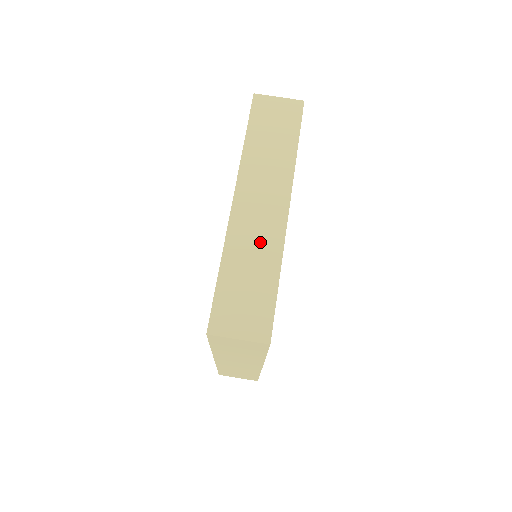
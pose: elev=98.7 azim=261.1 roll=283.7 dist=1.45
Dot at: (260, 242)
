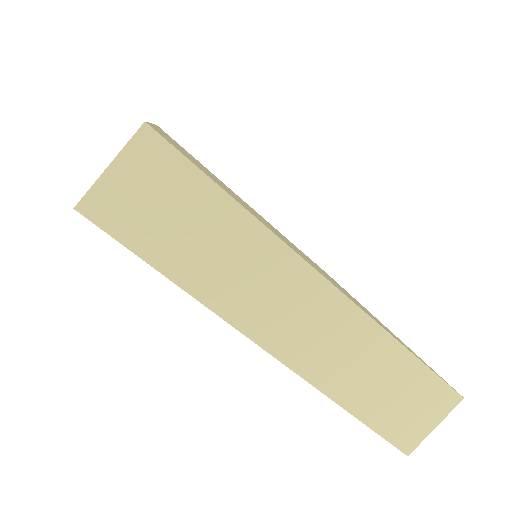
Dot at: (351, 349)
